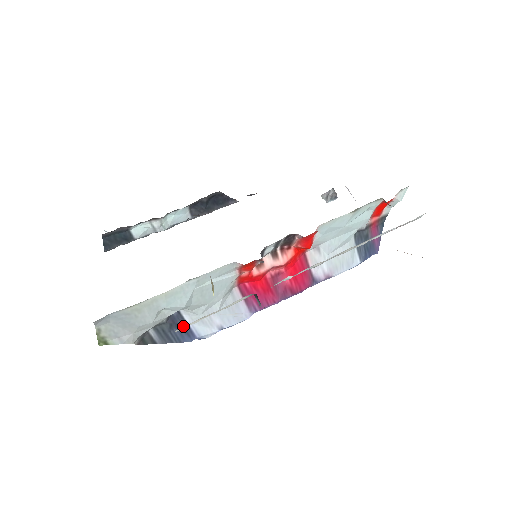
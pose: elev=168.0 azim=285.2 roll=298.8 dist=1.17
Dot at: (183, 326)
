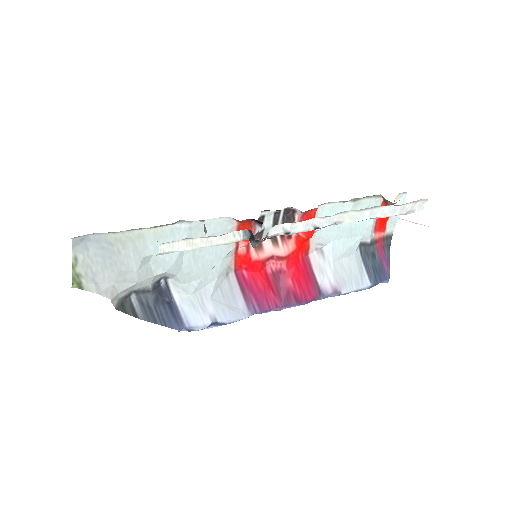
Dot at: (171, 306)
